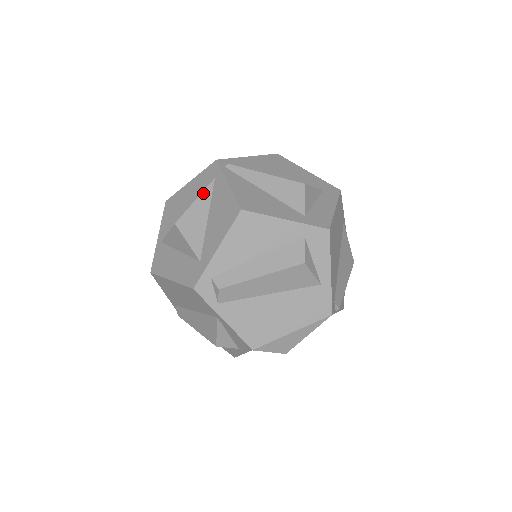
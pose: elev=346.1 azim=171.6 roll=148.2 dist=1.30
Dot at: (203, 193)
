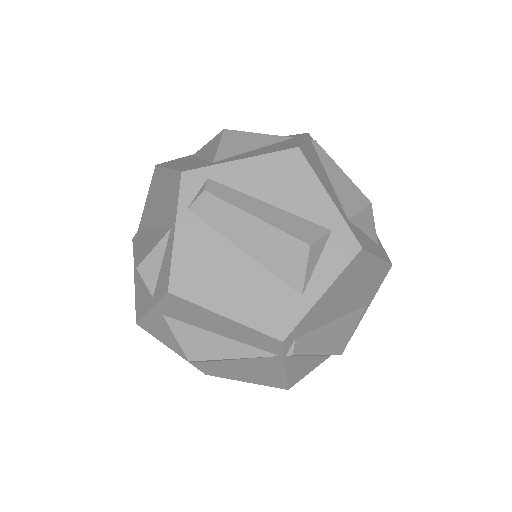
Dot at: (272, 136)
